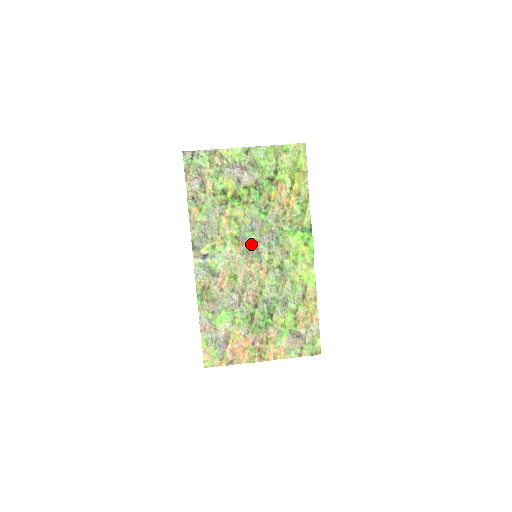
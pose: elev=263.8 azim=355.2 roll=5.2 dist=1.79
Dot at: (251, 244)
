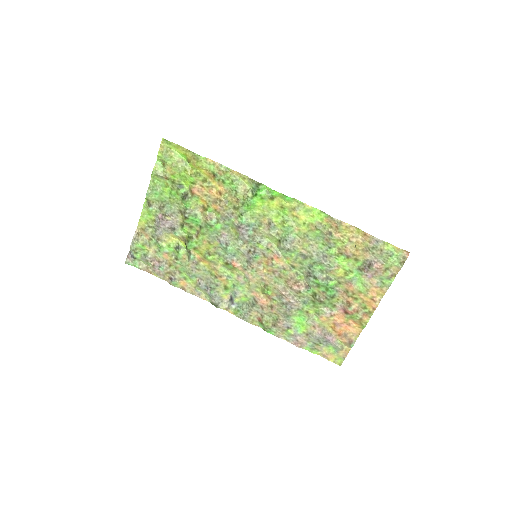
Dot at: (241, 254)
